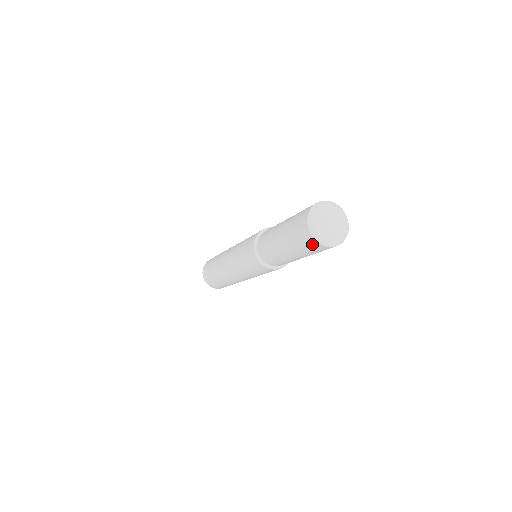
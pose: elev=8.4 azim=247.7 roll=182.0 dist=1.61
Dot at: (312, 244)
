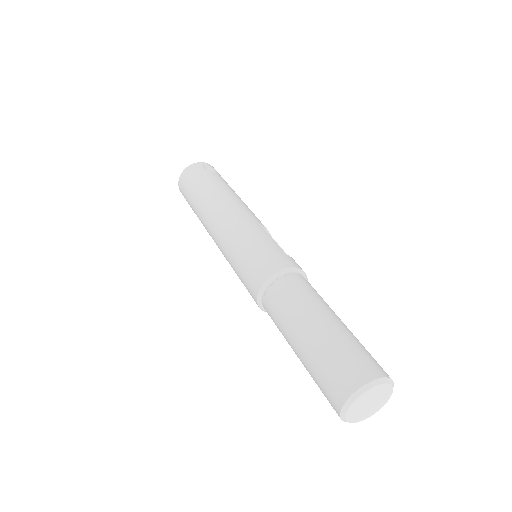
Dot at: occluded
